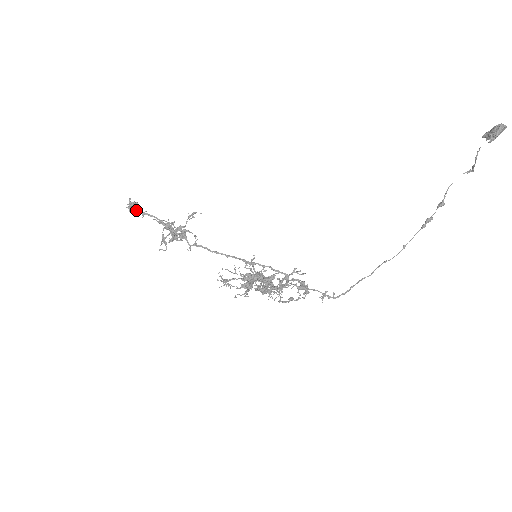
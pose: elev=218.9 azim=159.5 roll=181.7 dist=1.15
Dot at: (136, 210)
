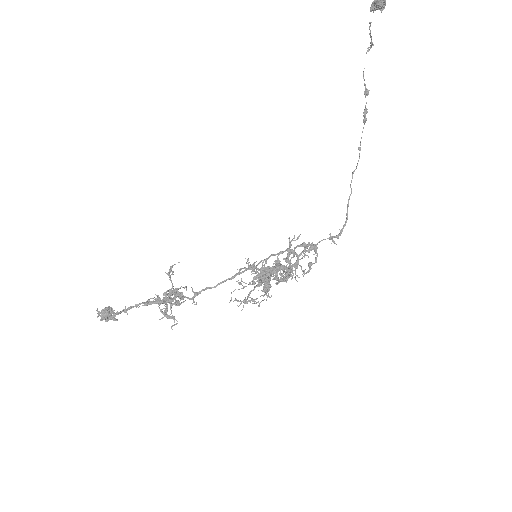
Dot at: (116, 314)
